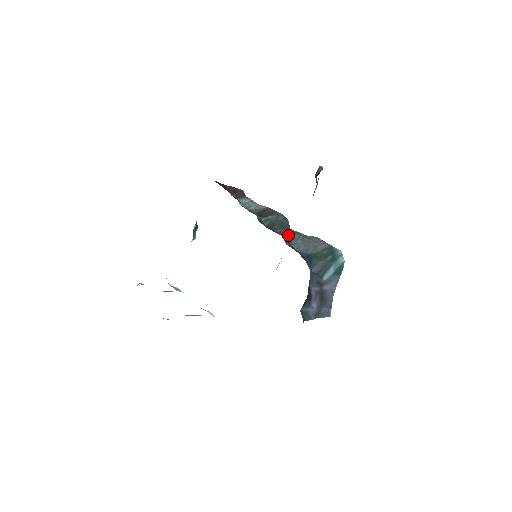
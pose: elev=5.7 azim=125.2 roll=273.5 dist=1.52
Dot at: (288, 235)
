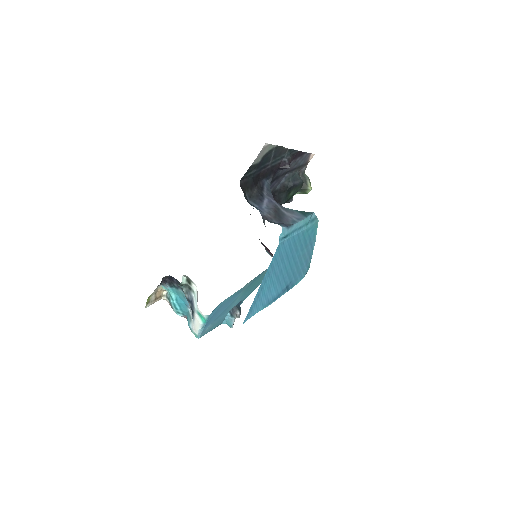
Dot at: occluded
